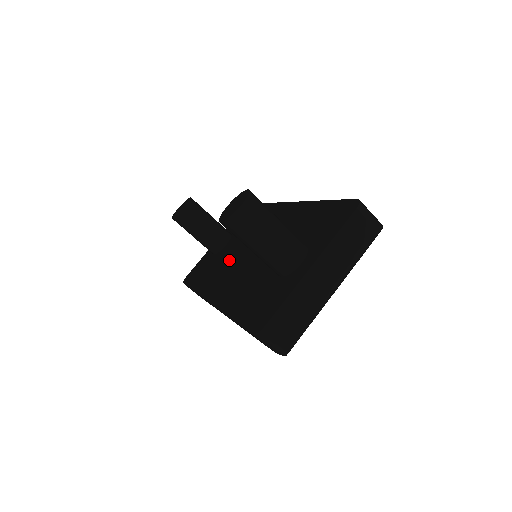
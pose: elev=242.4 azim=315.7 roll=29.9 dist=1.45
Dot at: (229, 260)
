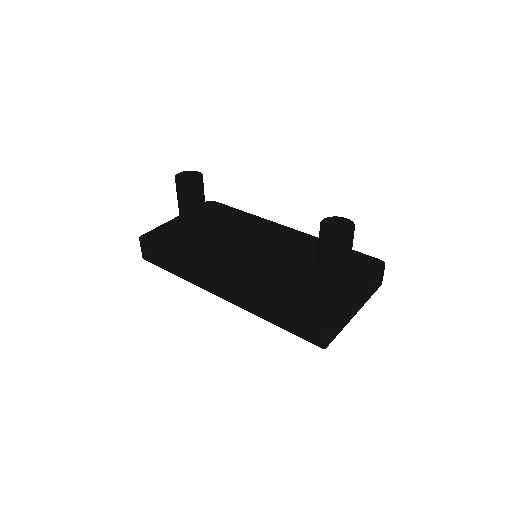
Dot at: (224, 247)
